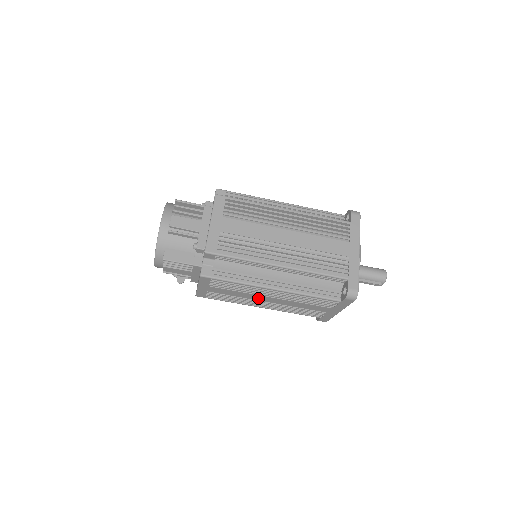
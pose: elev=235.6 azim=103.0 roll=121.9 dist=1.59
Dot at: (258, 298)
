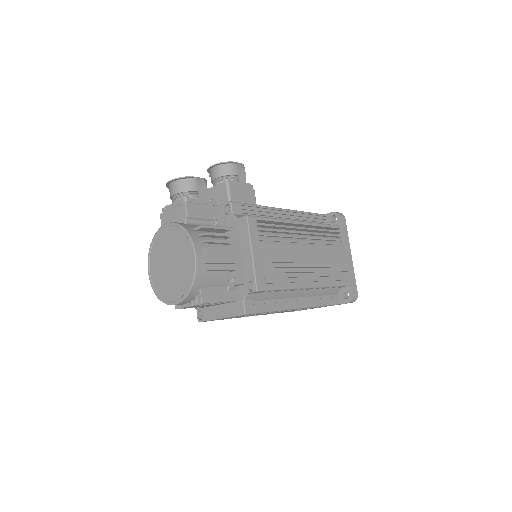
Dot at: occluded
